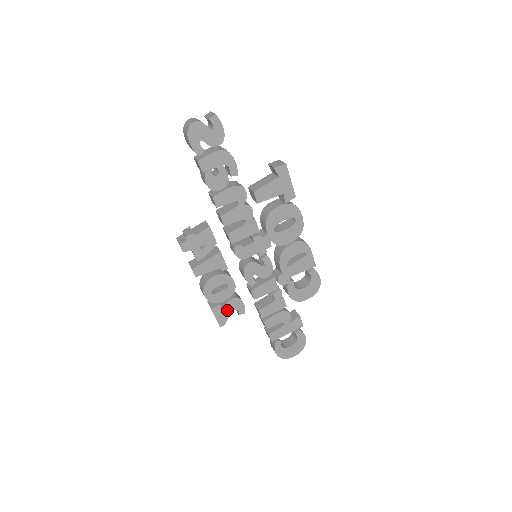
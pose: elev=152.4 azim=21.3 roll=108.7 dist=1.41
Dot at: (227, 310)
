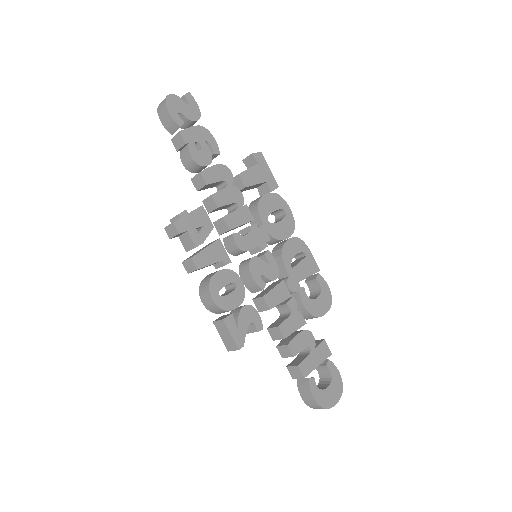
Dot at: (242, 323)
